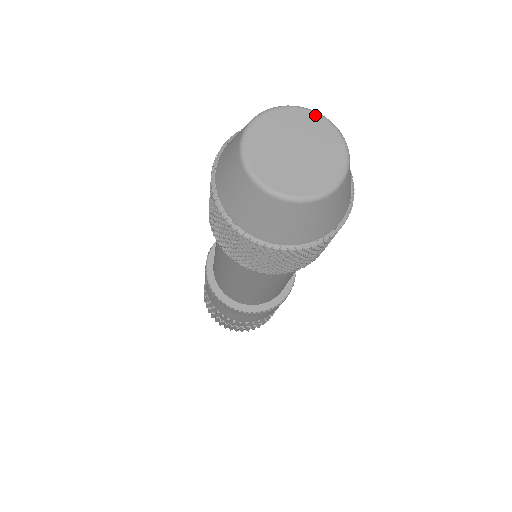
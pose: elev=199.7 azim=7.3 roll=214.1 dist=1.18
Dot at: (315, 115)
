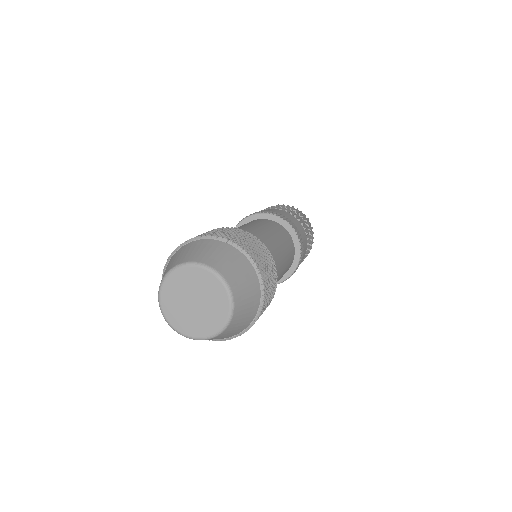
Dot at: (200, 269)
